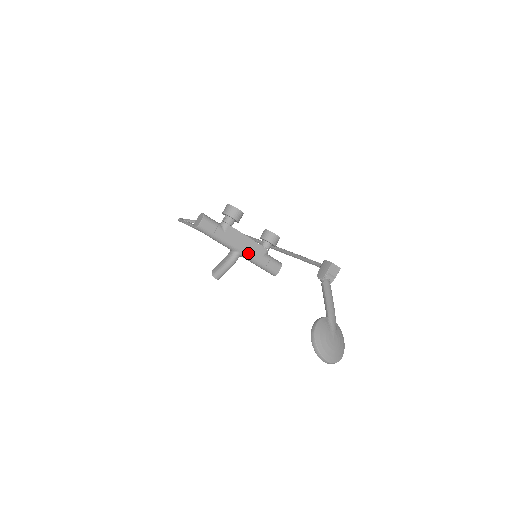
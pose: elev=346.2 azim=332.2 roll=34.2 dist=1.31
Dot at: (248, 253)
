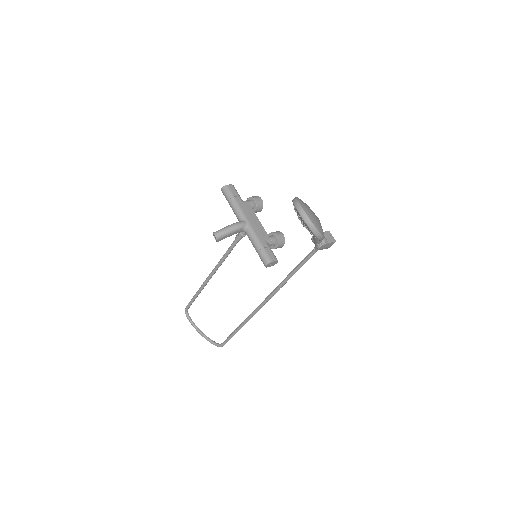
Dot at: (253, 228)
